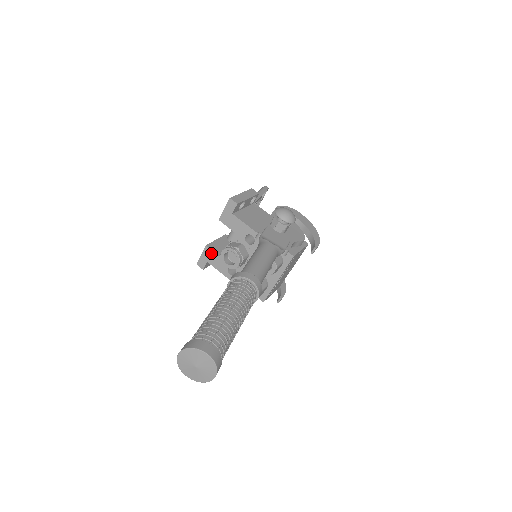
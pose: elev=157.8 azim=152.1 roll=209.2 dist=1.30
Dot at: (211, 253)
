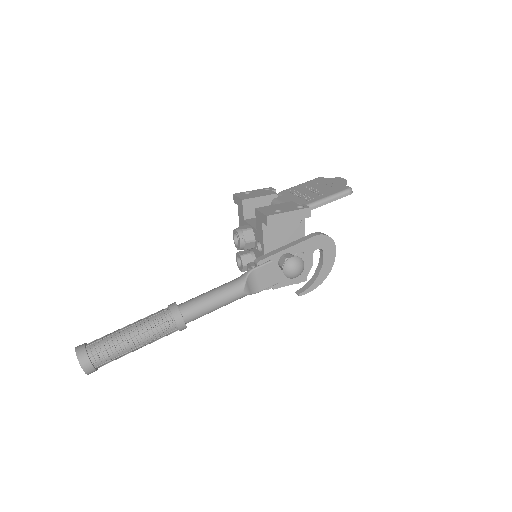
Dot at: (242, 207)
